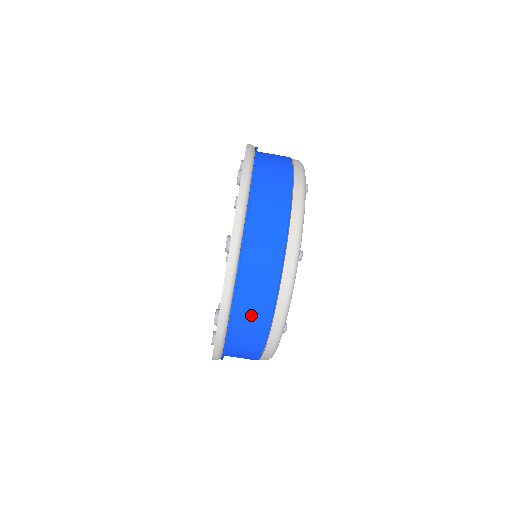
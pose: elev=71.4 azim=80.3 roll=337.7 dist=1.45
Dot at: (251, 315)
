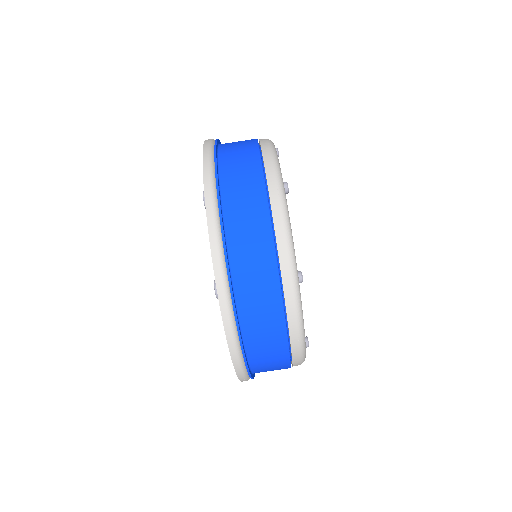
Dot at: (266, 352)
